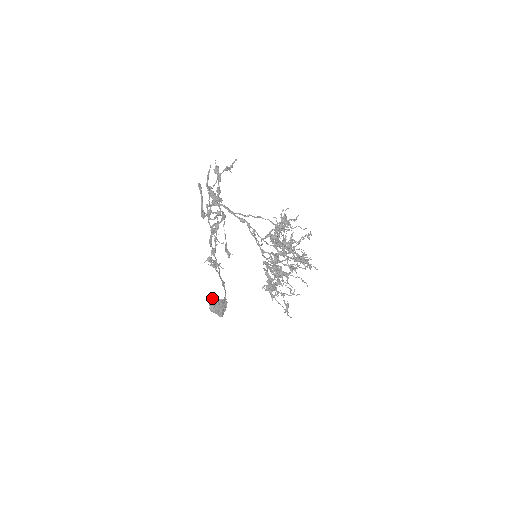
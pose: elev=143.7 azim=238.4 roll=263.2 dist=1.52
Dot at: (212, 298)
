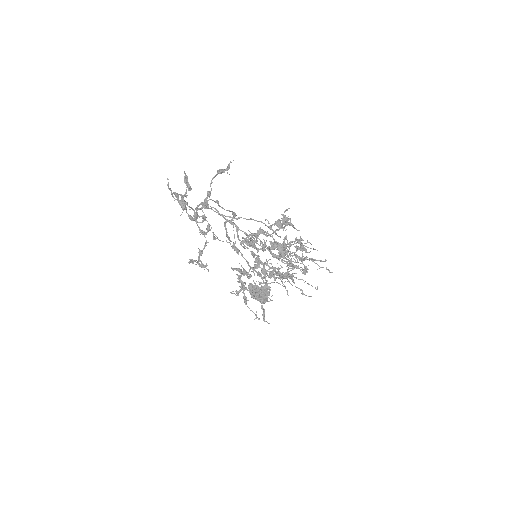
Dot at: (249, 286)
